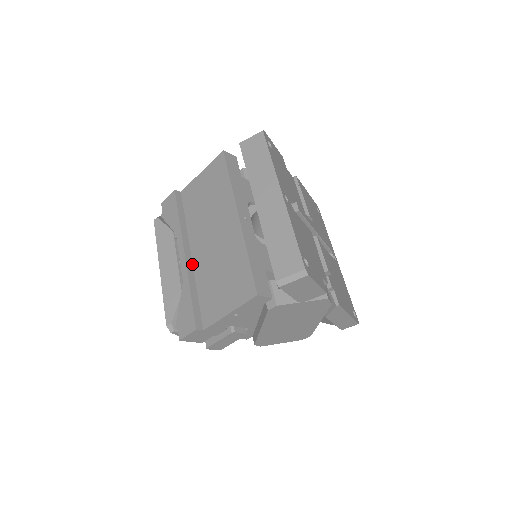
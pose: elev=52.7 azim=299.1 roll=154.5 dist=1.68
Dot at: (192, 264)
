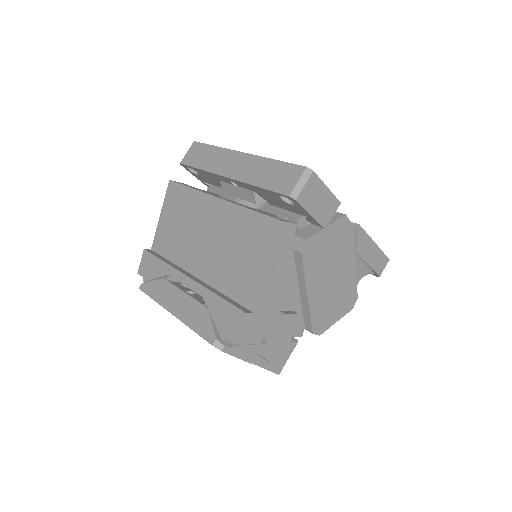
Dot at: (201, 281)
